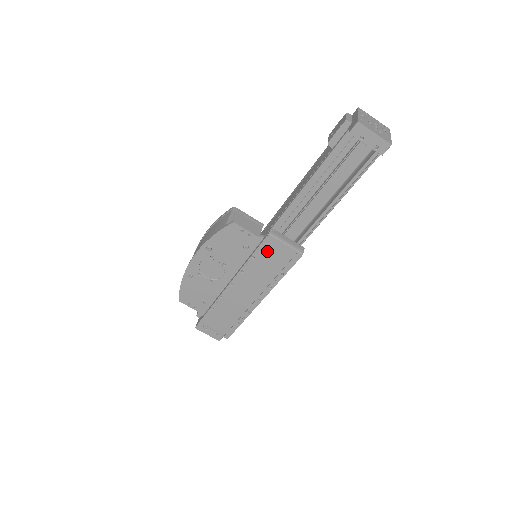
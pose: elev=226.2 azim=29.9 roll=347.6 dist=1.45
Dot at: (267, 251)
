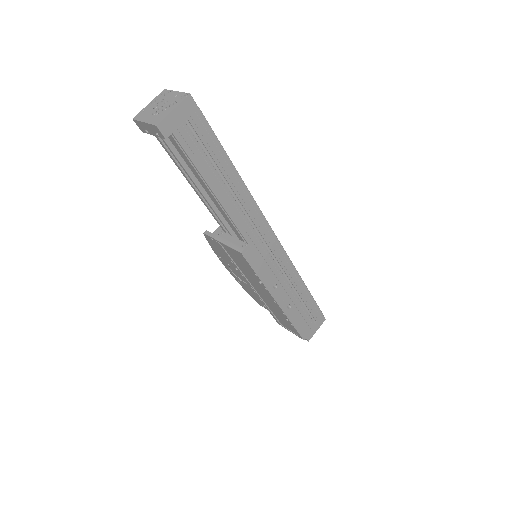
Dot at: (231, 254)
